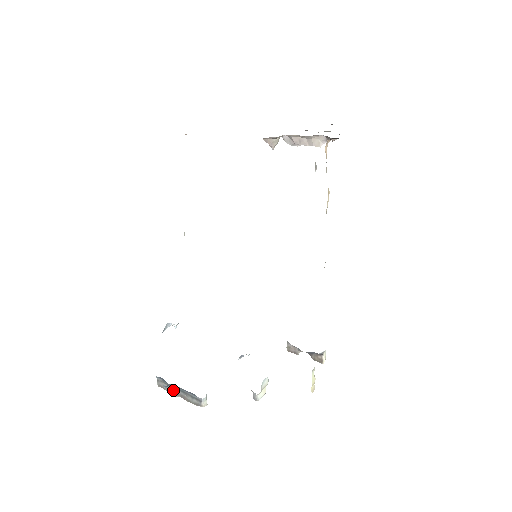
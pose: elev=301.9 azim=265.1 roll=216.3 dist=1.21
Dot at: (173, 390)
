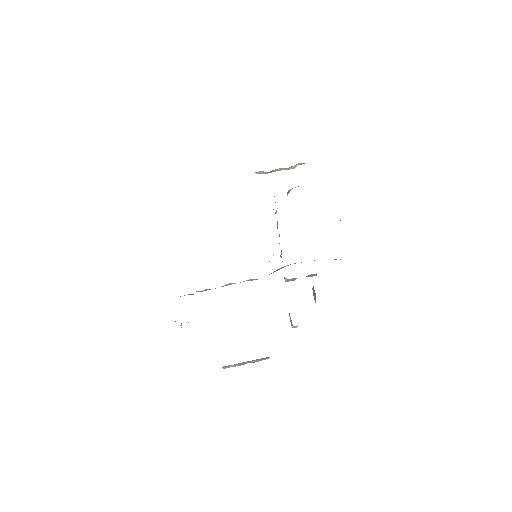
Dot at: (240, 364)
